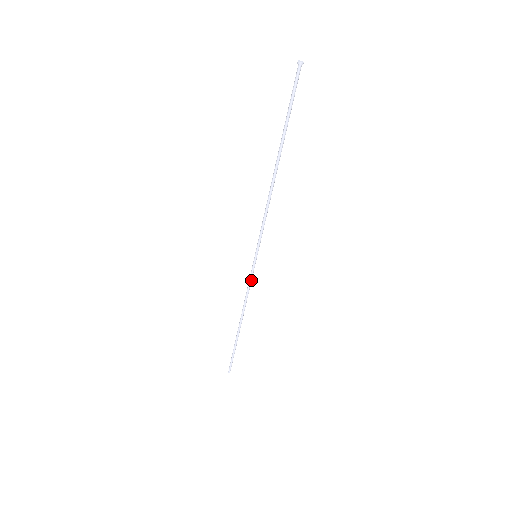
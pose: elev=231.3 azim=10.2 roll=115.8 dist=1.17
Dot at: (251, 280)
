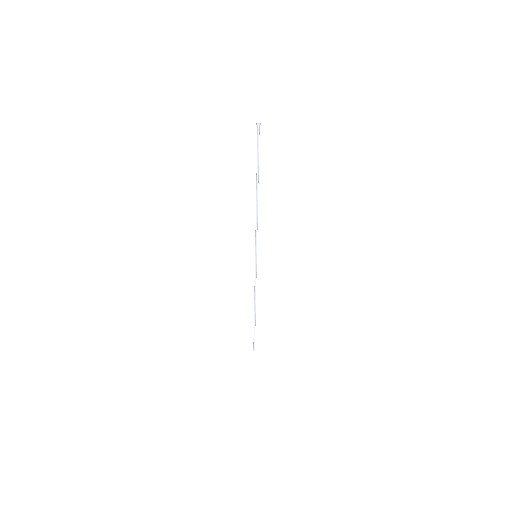
Dot at: (256, 274)
